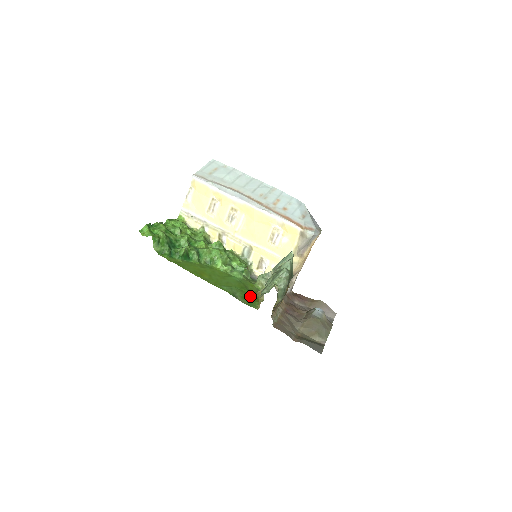
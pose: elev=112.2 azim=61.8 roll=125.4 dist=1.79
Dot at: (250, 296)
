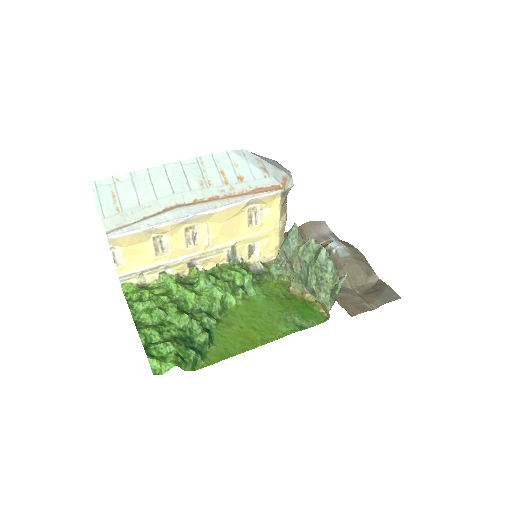
Dot at: (300, 306)
